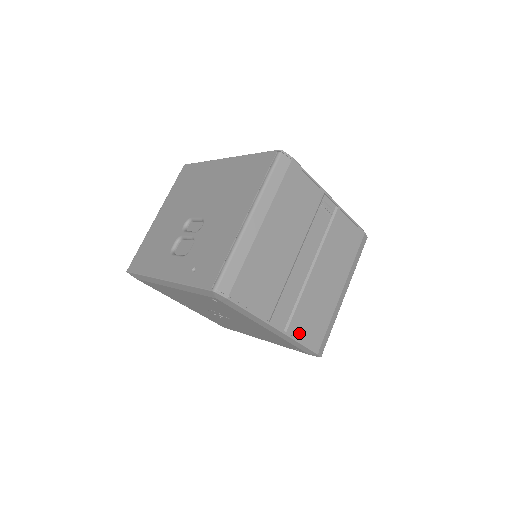
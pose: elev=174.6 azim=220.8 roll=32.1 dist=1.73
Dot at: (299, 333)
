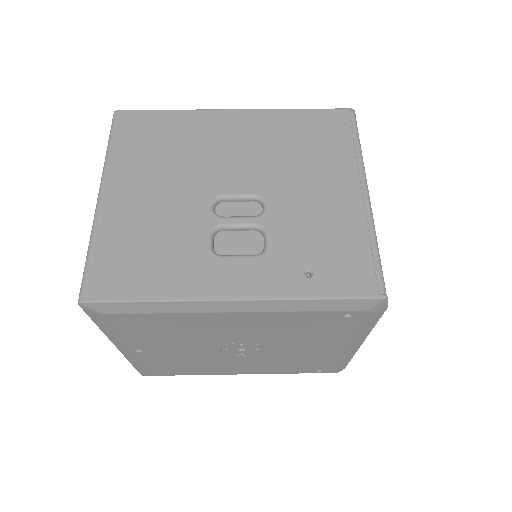
Dot at: occluded
